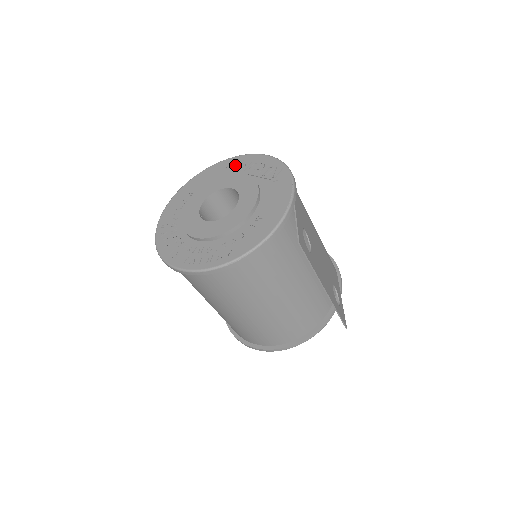
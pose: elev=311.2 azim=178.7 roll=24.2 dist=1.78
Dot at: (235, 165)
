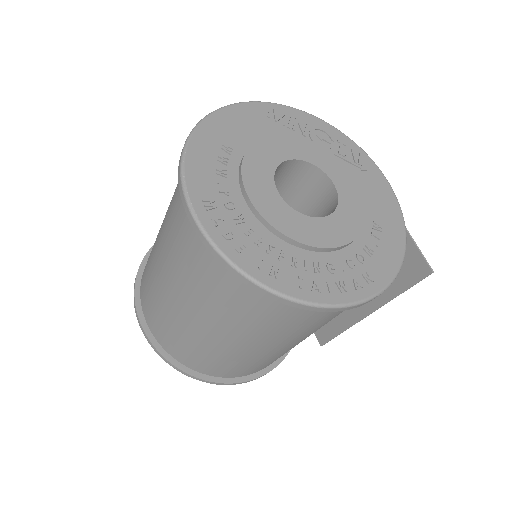
Dot at: (285, 120)
